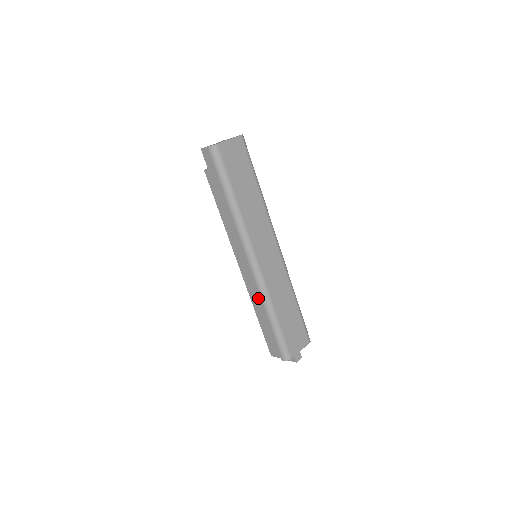
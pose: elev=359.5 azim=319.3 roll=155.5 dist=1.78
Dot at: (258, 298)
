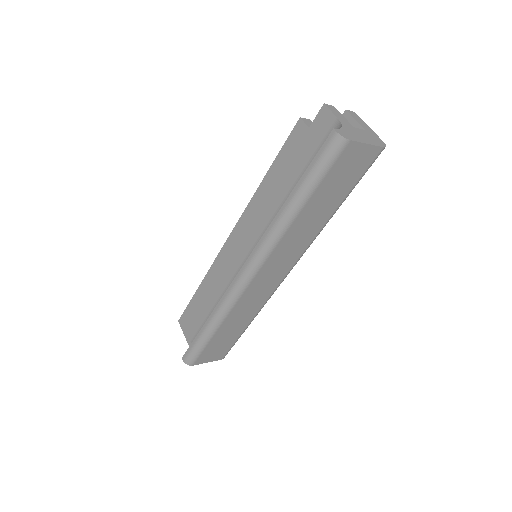
Dot at: (217, 288)
